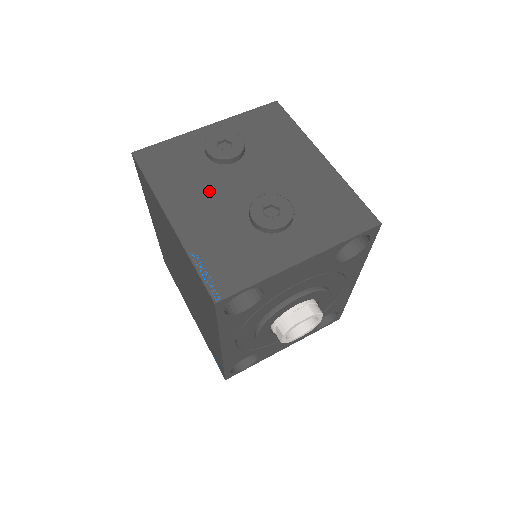
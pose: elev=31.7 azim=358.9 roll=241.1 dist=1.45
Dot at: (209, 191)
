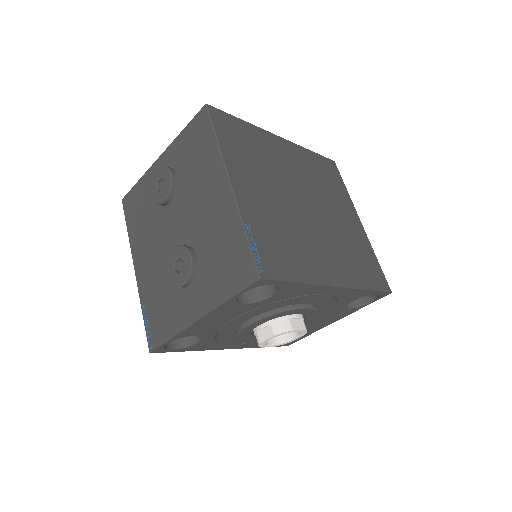
Dot at: (154, 239)
